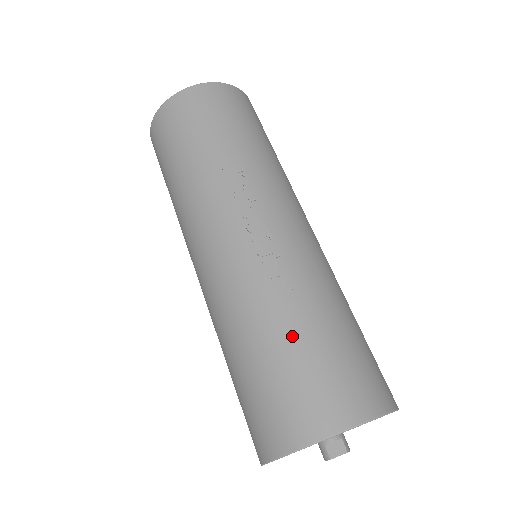
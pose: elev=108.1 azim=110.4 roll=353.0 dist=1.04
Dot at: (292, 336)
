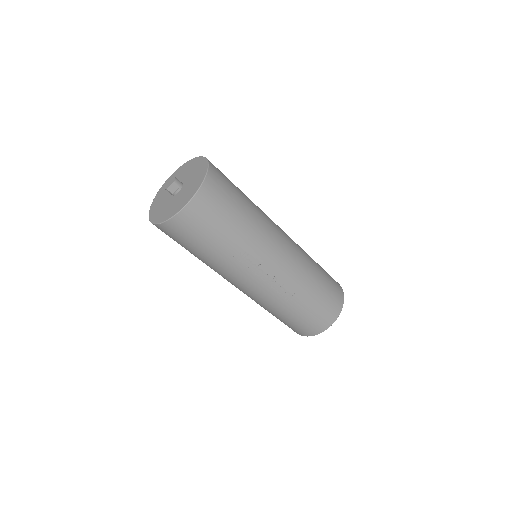
Dot at: (300, 310)
